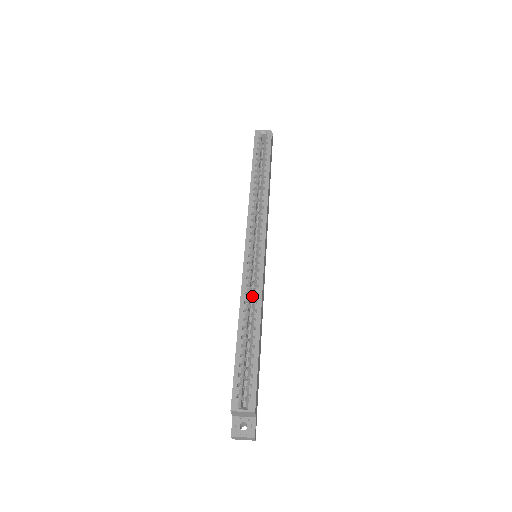
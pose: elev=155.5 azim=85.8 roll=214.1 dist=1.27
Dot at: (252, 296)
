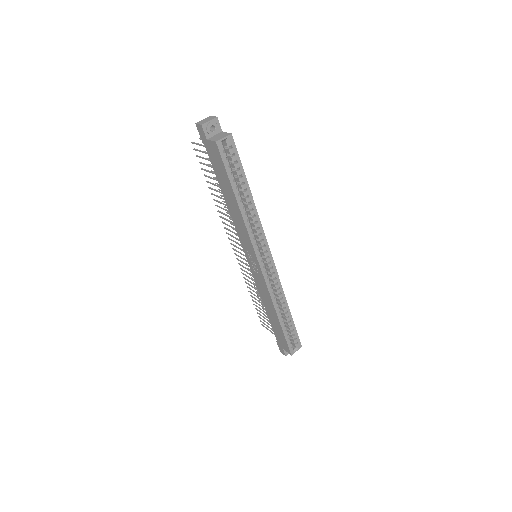
Dot at: occluded
